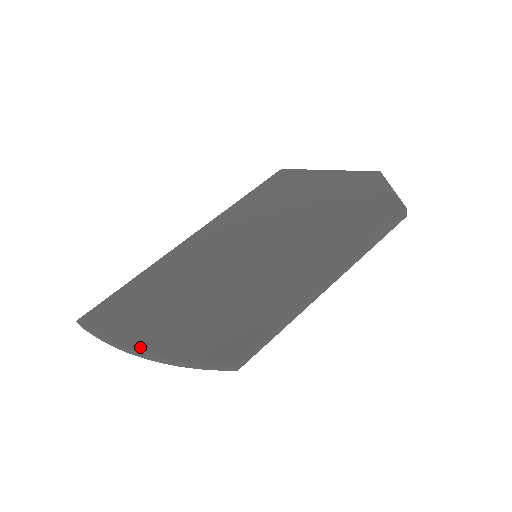
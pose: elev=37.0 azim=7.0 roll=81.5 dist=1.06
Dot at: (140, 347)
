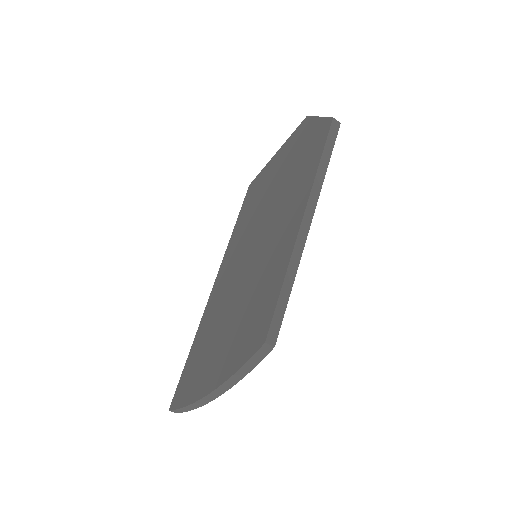
Dot at: (207, 390)
